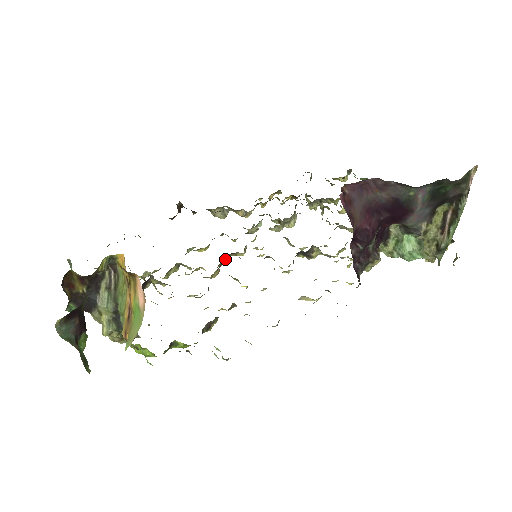
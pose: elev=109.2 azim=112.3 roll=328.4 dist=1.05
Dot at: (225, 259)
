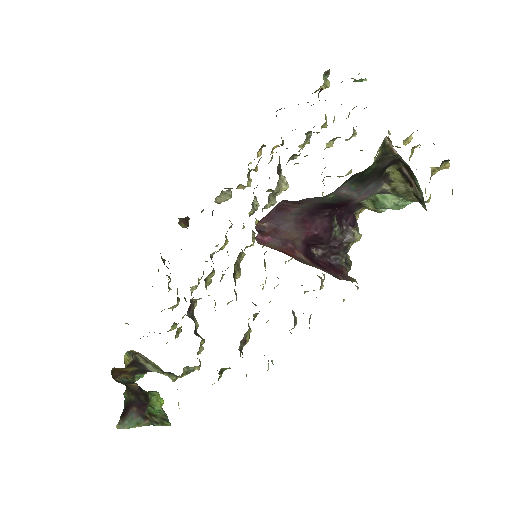
Dot at: (238, 260)
